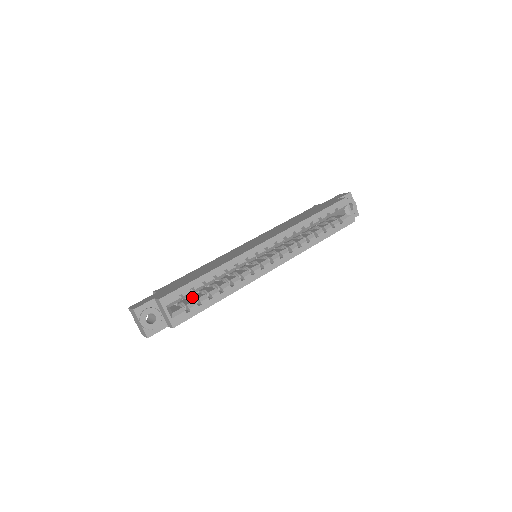
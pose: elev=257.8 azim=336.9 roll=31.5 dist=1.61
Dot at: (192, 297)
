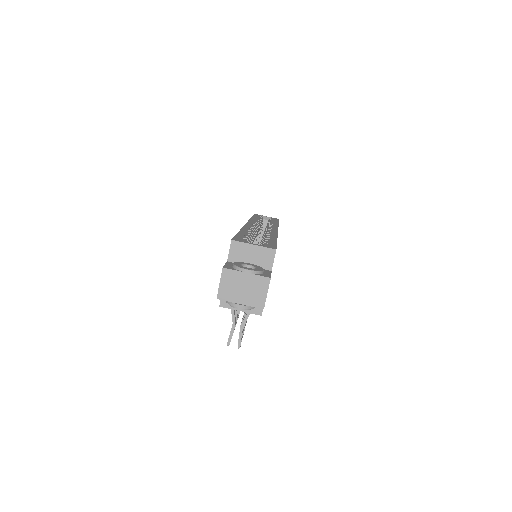
Dot at: occluded
